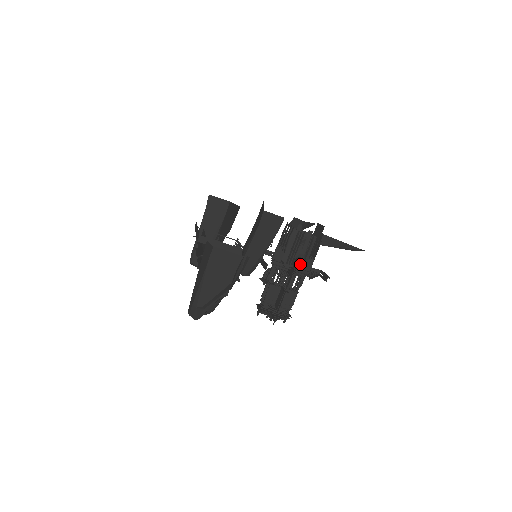
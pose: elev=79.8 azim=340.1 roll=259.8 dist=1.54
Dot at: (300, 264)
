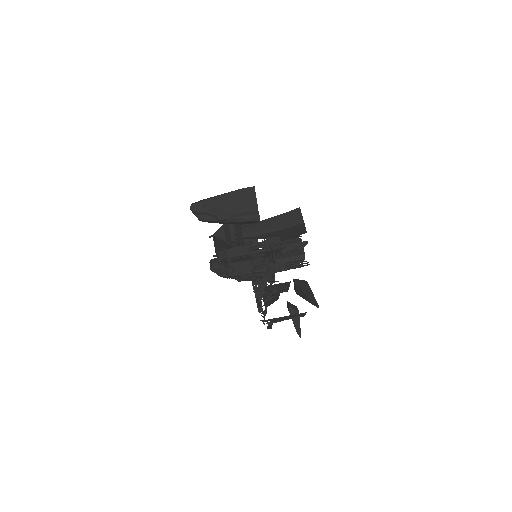
Dot at: (278, 255)
